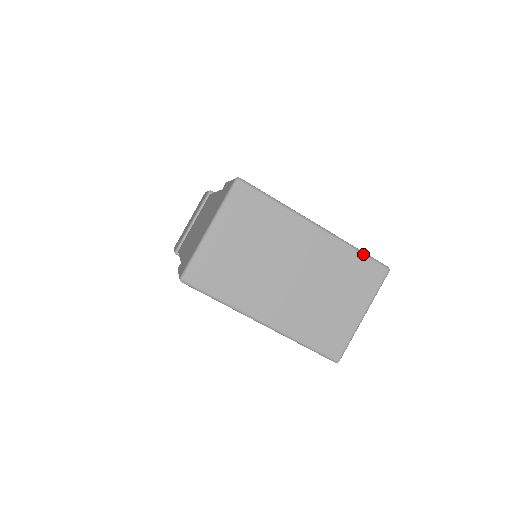
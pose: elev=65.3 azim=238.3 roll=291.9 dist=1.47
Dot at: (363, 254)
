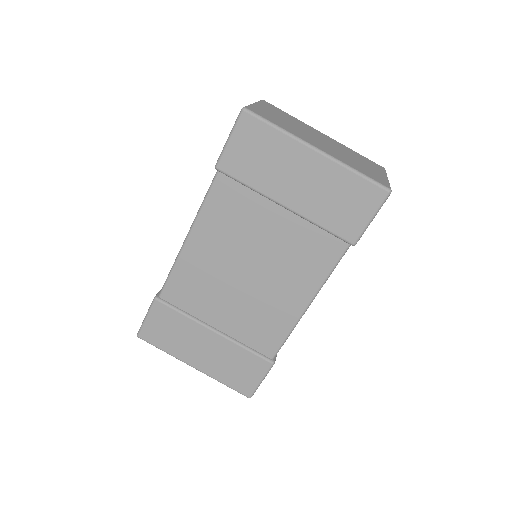
Dot at: (362, 156)
